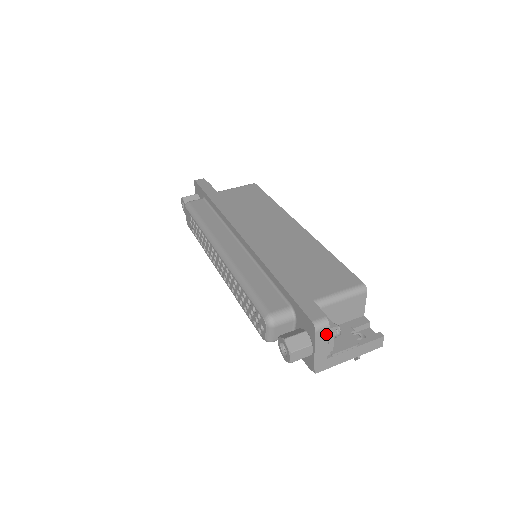
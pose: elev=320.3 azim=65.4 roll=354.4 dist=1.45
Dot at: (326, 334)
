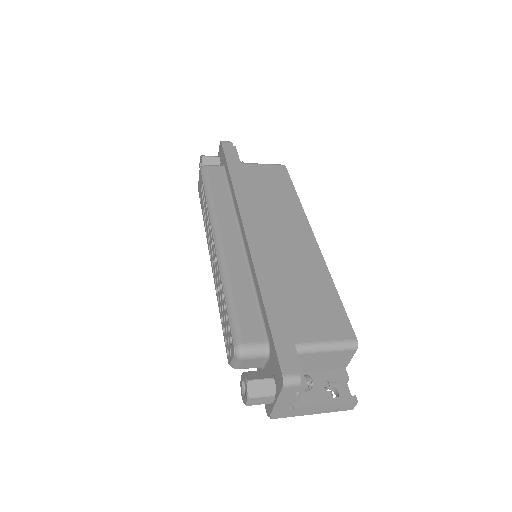
Dot at: (294, 391)
